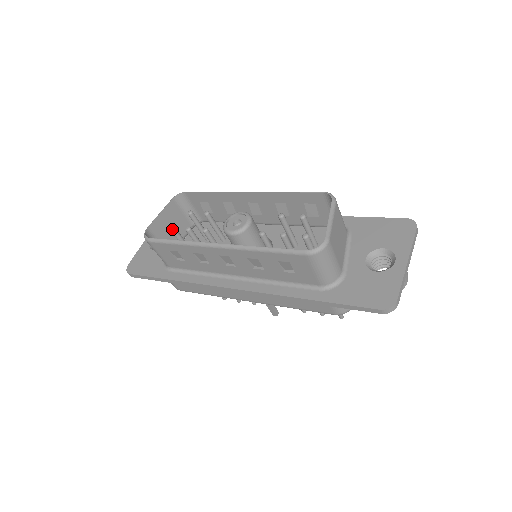
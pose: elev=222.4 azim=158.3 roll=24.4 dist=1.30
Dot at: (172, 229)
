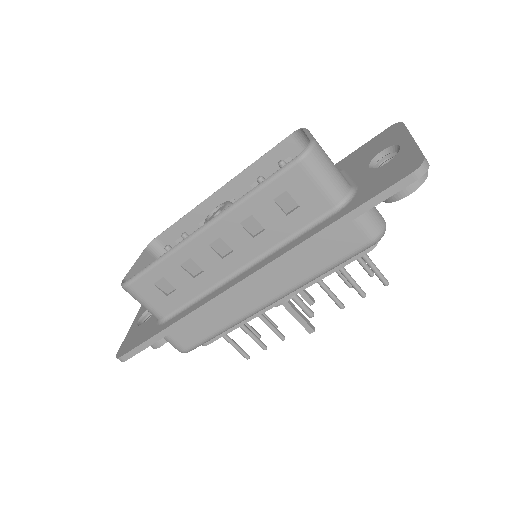
Dot at: occluded
